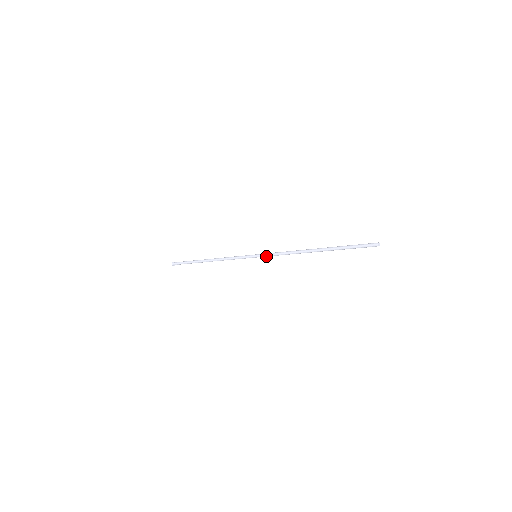
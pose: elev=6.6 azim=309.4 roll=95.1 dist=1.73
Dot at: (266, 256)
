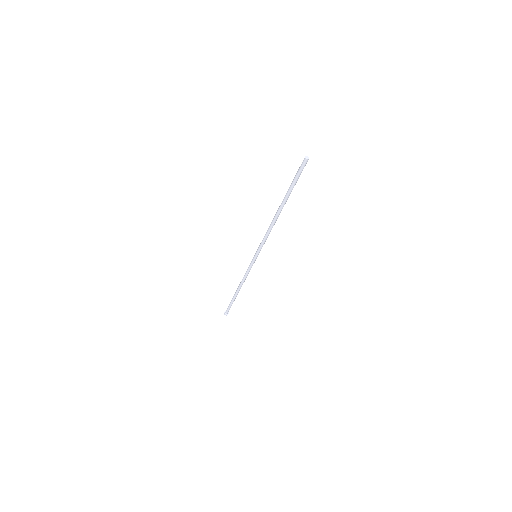
Dot at: (260, 249)
